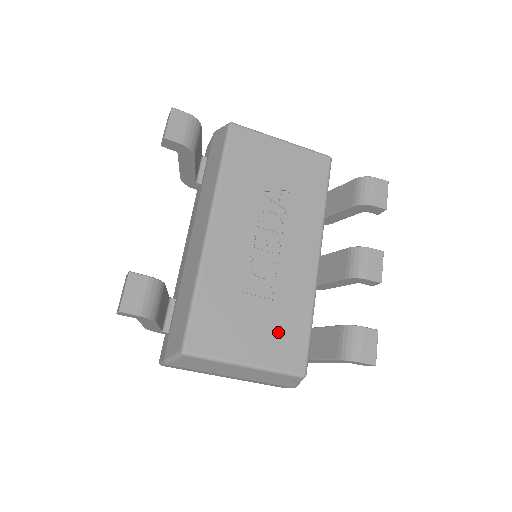
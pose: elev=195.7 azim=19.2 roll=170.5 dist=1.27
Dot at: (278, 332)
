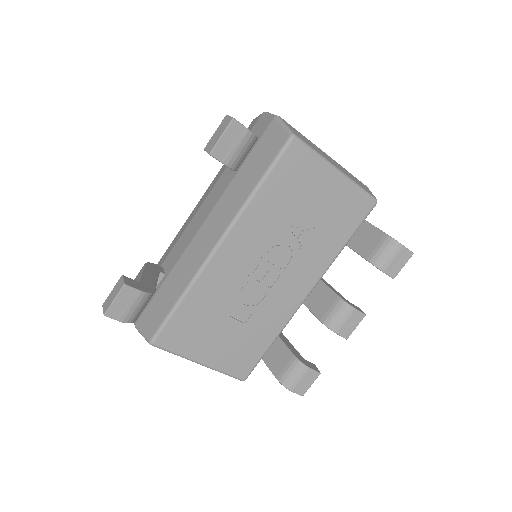
Dot at: (239, 346)
